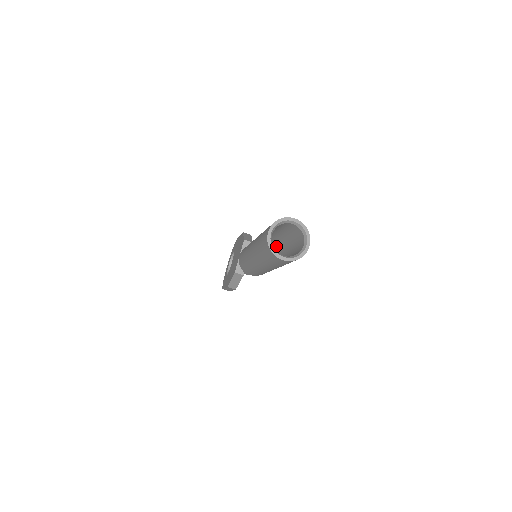
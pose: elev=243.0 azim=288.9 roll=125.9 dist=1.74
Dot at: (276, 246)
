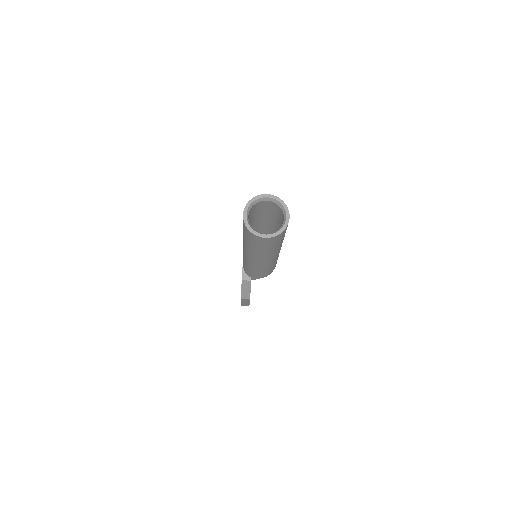
Dot at: occluded
